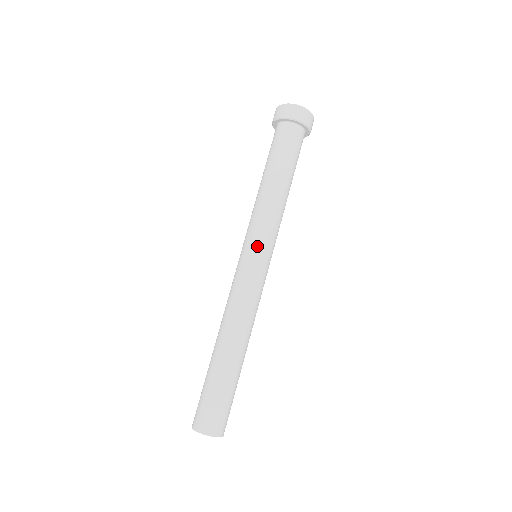
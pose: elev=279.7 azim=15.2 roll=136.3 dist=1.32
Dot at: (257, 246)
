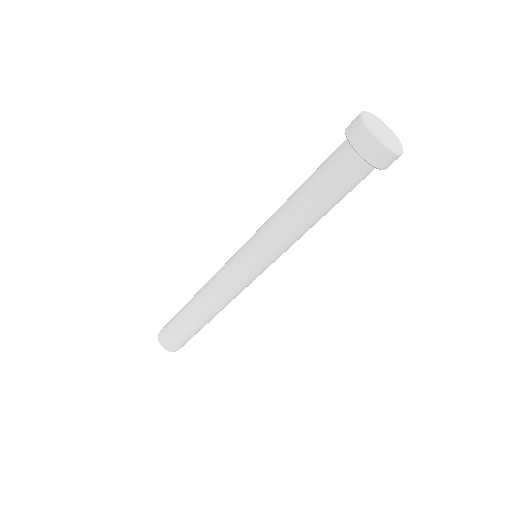
Dot at: (248, 251)
